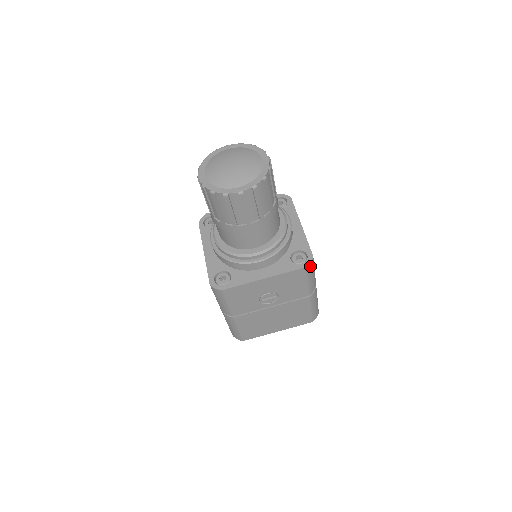
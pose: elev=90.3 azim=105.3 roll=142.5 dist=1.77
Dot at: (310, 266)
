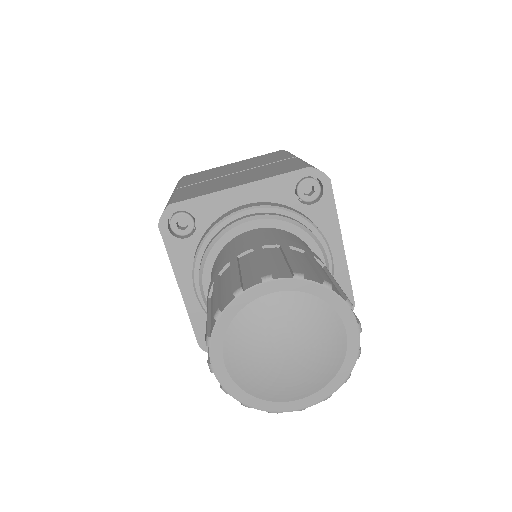
Dot at: occluded
